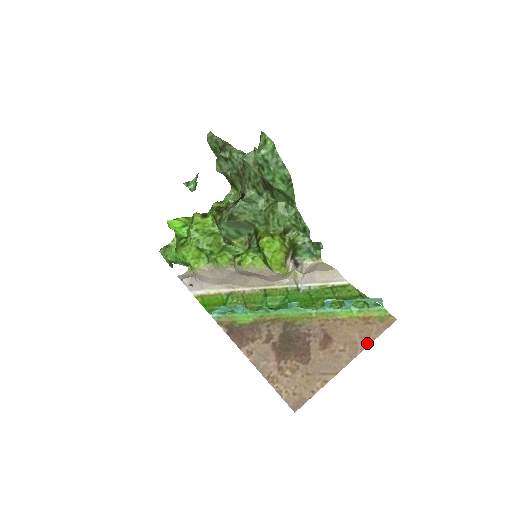
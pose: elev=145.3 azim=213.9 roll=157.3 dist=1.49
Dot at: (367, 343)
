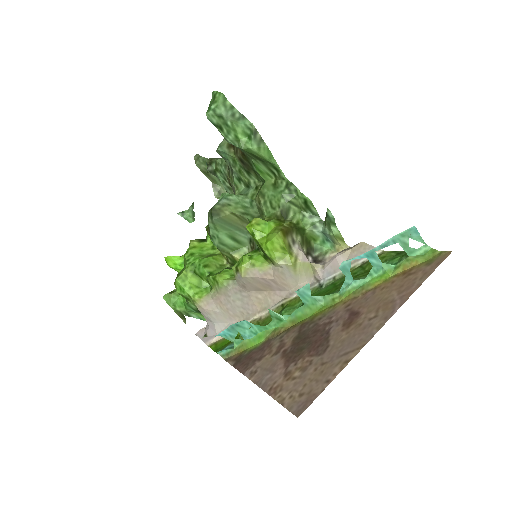
Dot at: (408, 294)
